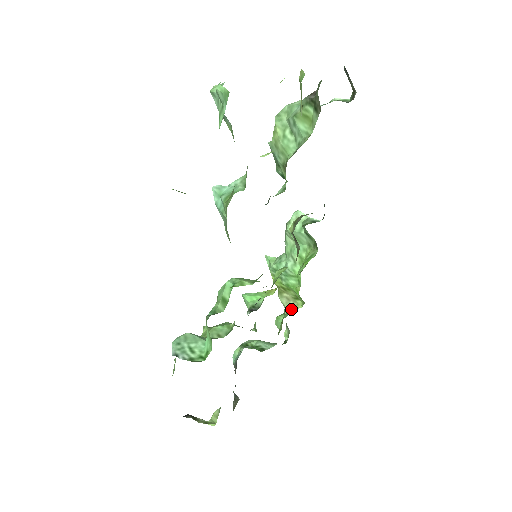
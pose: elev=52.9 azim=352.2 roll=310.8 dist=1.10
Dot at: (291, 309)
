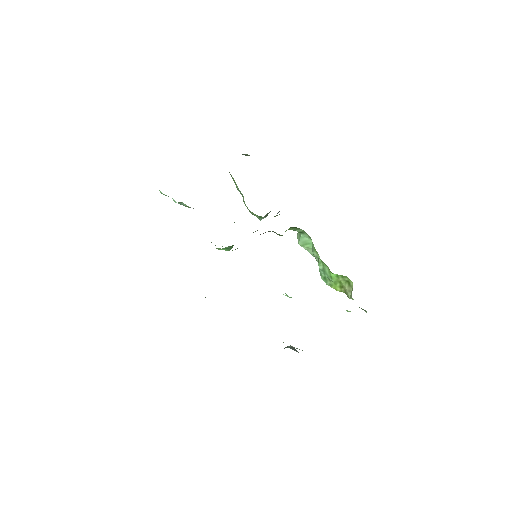
Dot at: occluded
